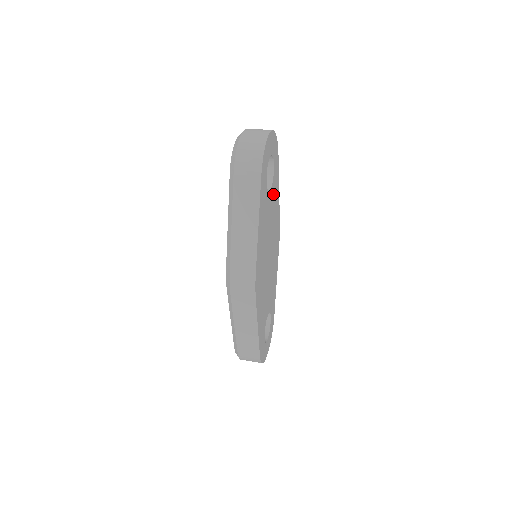
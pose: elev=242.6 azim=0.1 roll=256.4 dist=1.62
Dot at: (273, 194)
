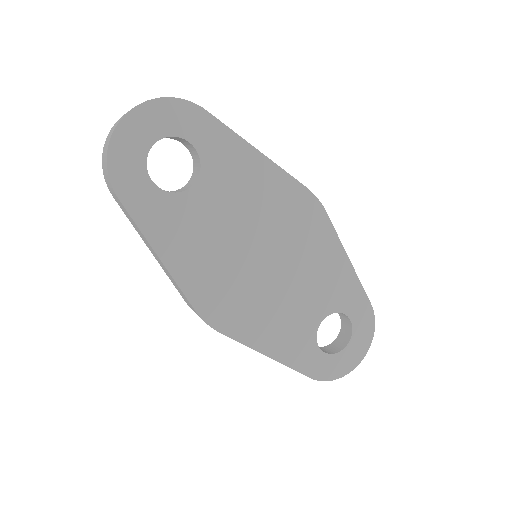
Dot at: (221, 176)
